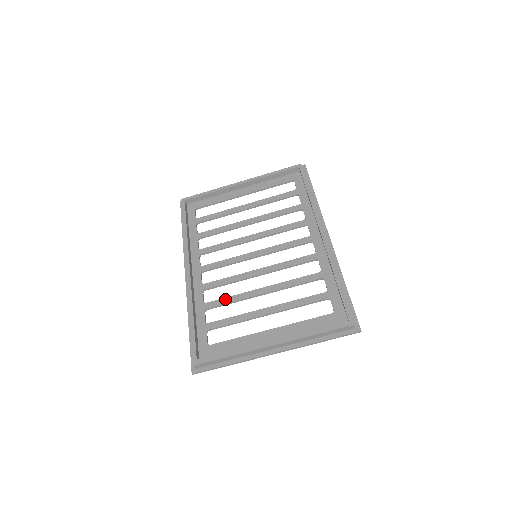
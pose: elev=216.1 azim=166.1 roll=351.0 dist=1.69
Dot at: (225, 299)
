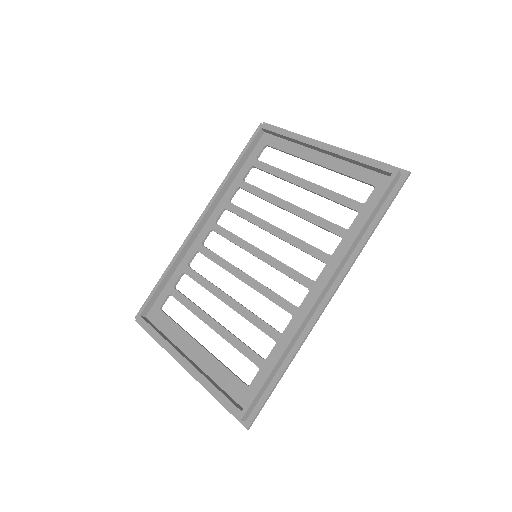
Dot at: (201, 278)
